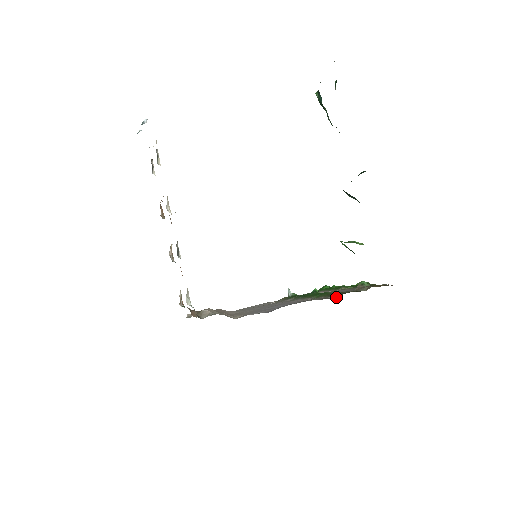
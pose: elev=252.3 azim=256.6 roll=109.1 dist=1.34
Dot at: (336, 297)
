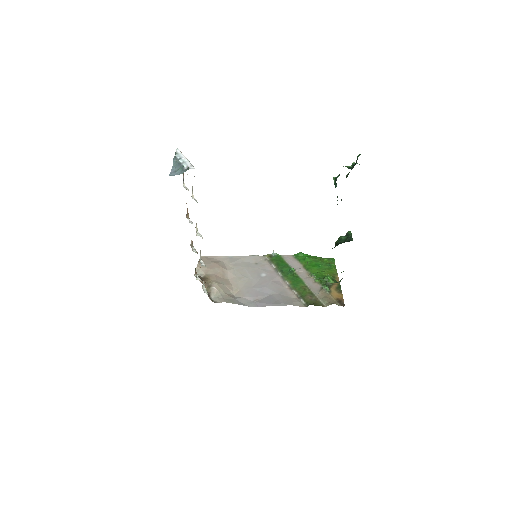
Dot at: (305, 306)
